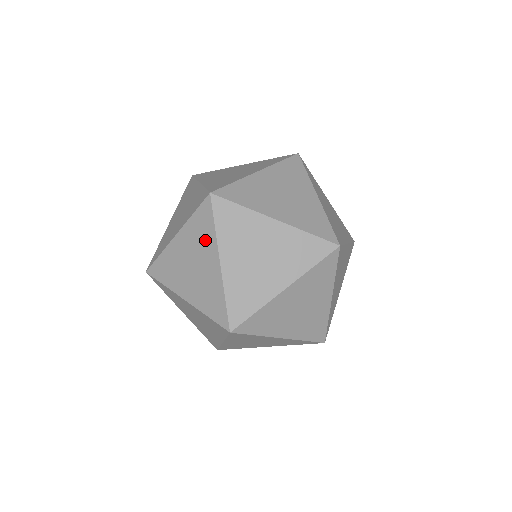
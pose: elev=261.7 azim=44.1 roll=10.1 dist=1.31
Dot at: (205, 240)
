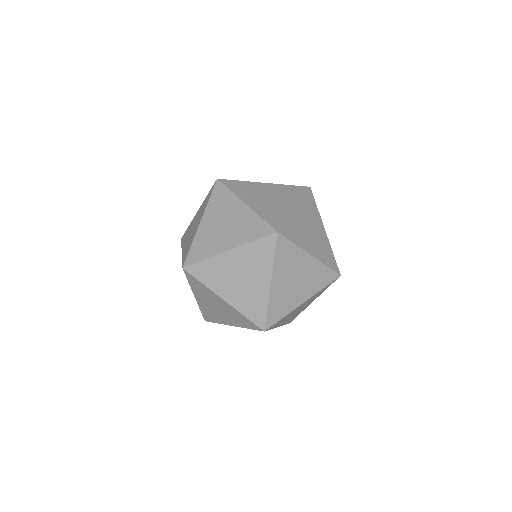
Dot at: occluded
